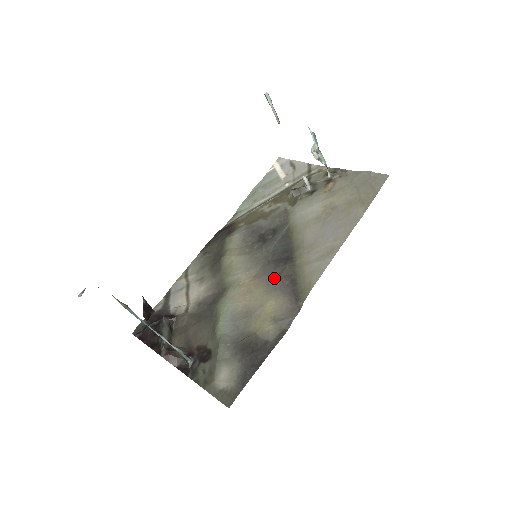
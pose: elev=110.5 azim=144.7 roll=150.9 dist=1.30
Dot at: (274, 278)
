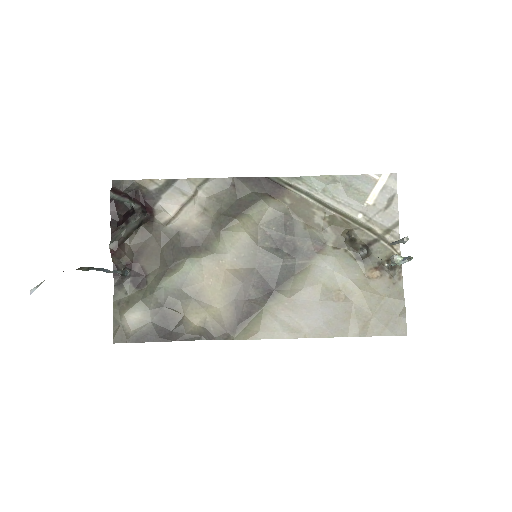
Dot at: (242, 294)
